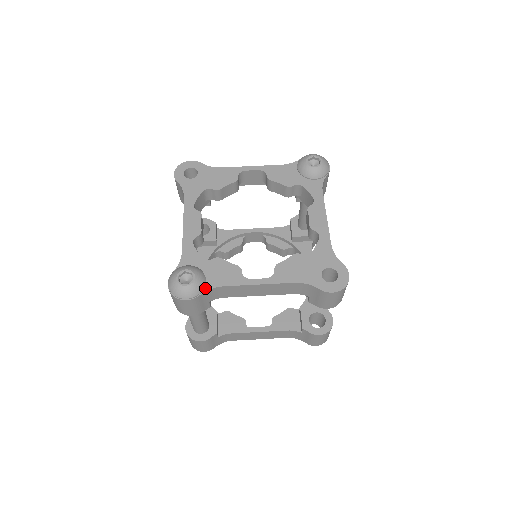
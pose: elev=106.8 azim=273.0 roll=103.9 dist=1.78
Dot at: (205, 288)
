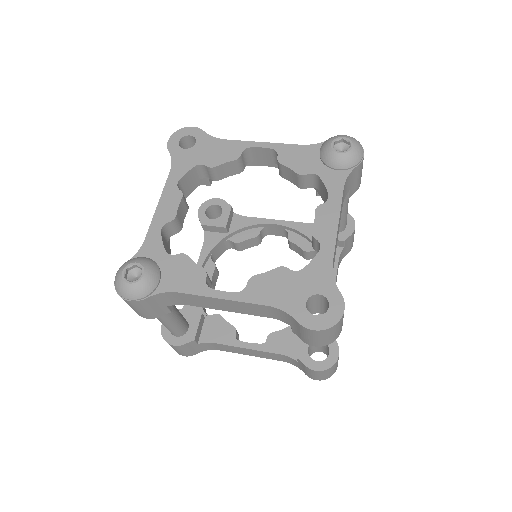
Dot at: (156, 290)
